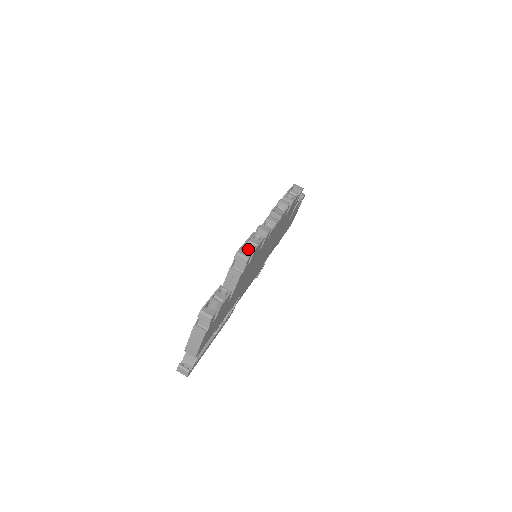
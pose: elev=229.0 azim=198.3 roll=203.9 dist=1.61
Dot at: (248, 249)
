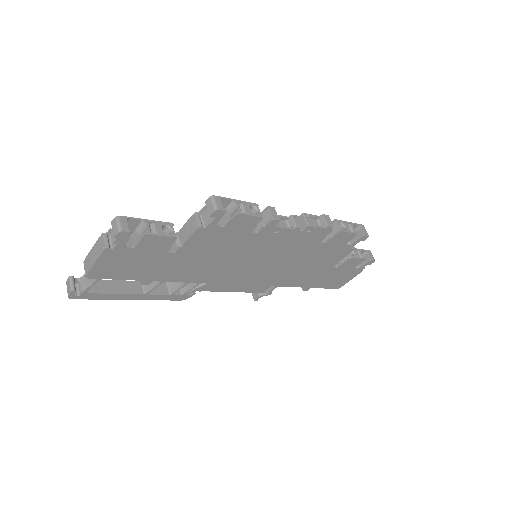
Dot at: (233, 210)
